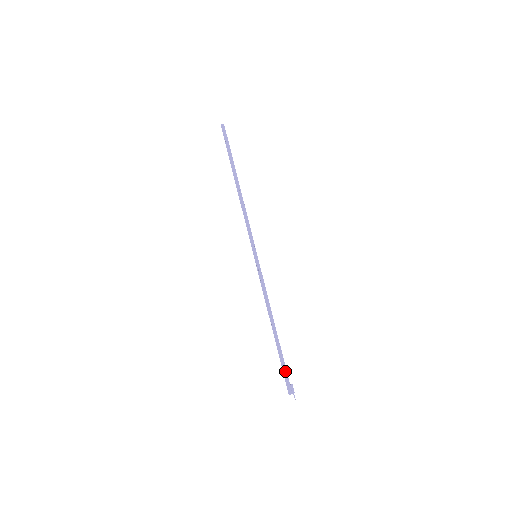
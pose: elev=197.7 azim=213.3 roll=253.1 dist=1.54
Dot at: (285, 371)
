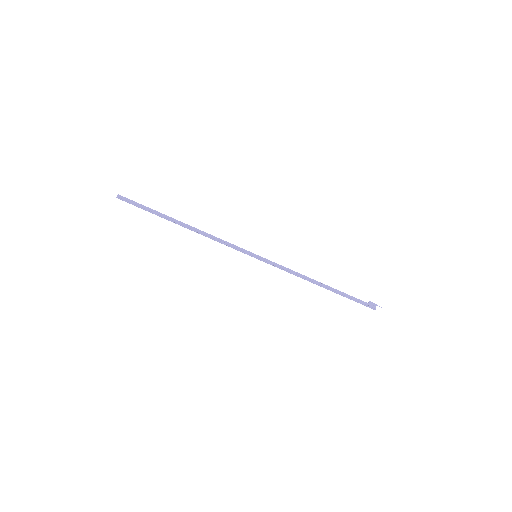
Dot at: (357, 300)
